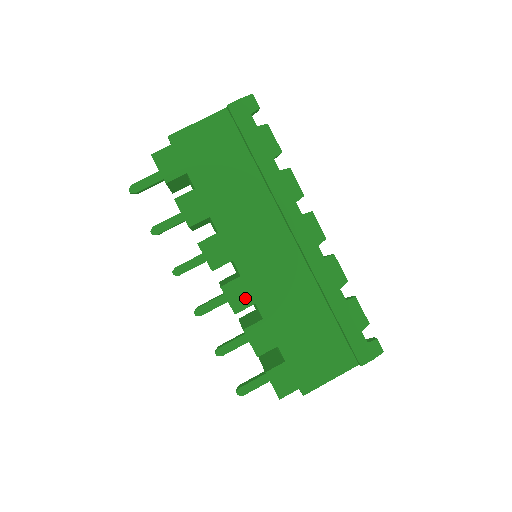
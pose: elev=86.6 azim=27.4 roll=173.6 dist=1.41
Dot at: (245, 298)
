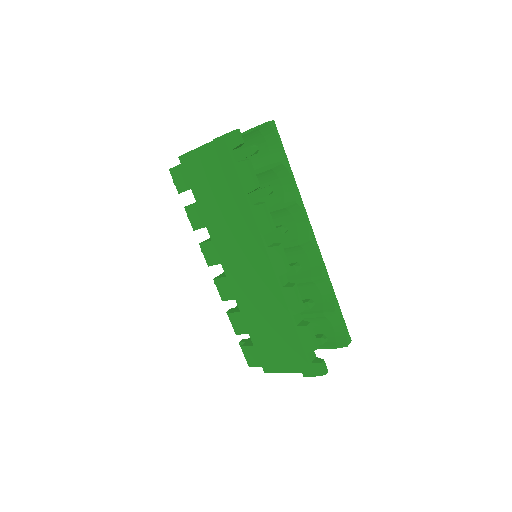
Dot at: (229, 293)
